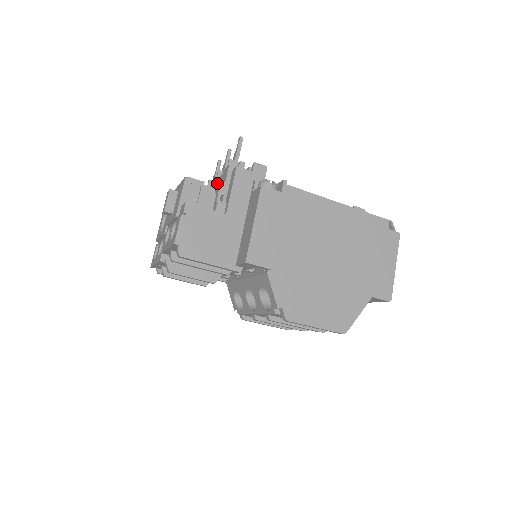
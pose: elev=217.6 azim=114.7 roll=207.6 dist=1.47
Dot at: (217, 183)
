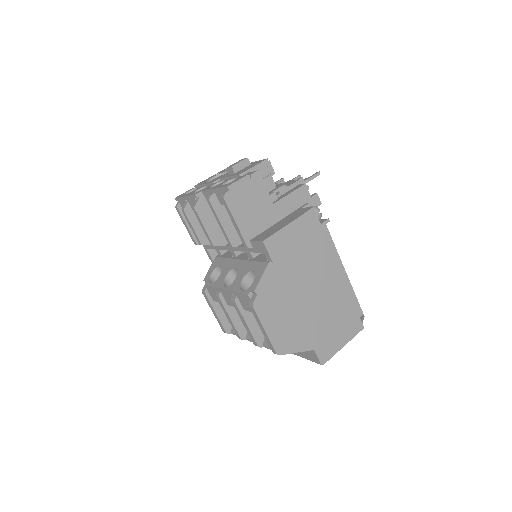
Dot at: (277, 185)
